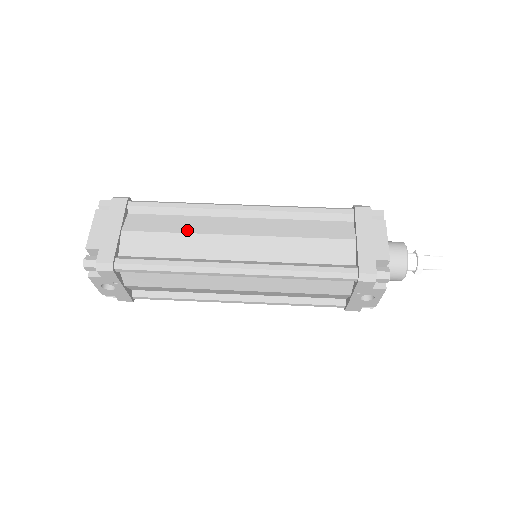
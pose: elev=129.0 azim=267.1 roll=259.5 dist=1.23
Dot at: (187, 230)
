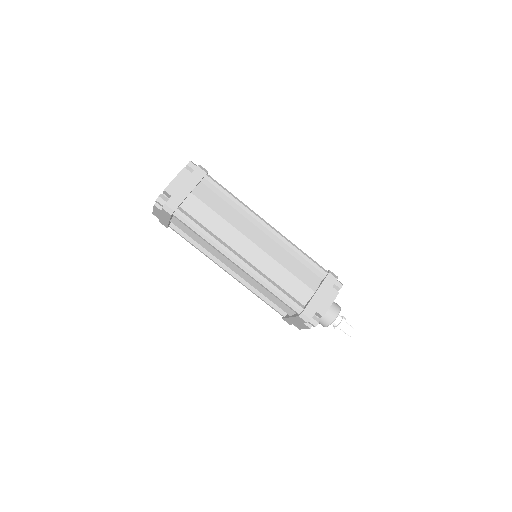
Dot at: (205, 248)
